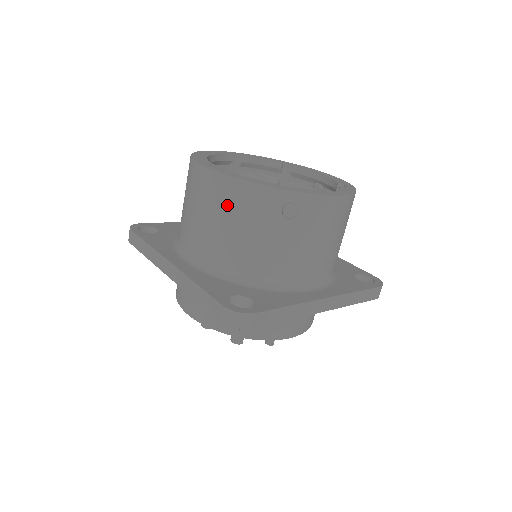
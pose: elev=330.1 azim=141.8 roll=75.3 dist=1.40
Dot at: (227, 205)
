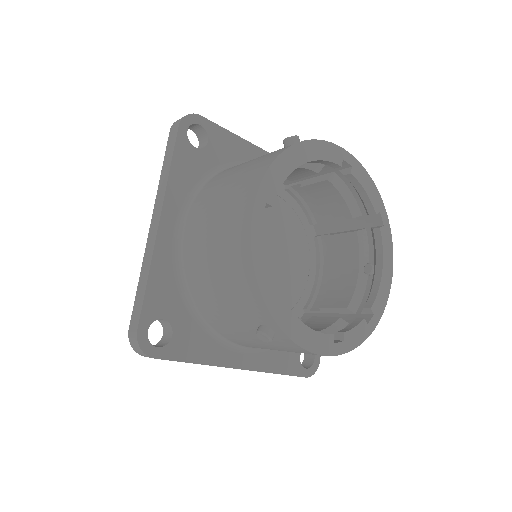
Dot at: (230, 266)
